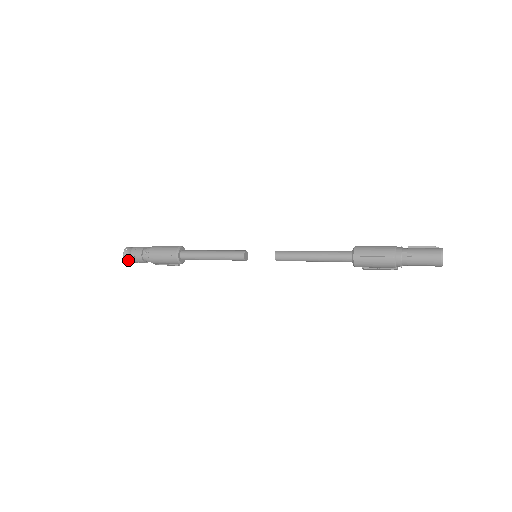
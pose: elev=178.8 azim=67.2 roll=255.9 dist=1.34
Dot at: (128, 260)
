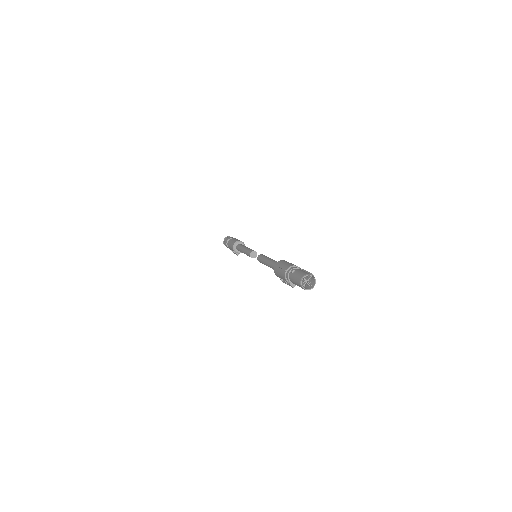
Dot at: occluded
